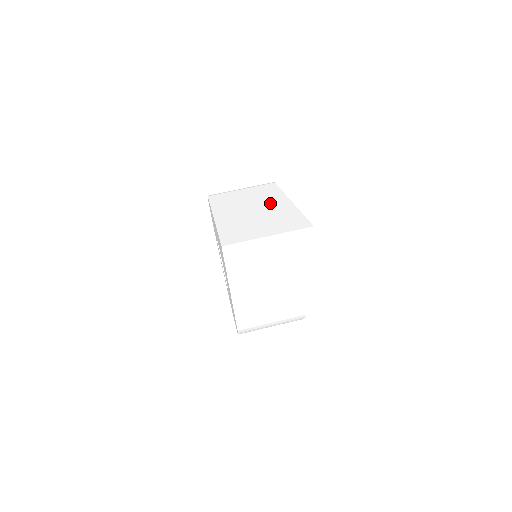
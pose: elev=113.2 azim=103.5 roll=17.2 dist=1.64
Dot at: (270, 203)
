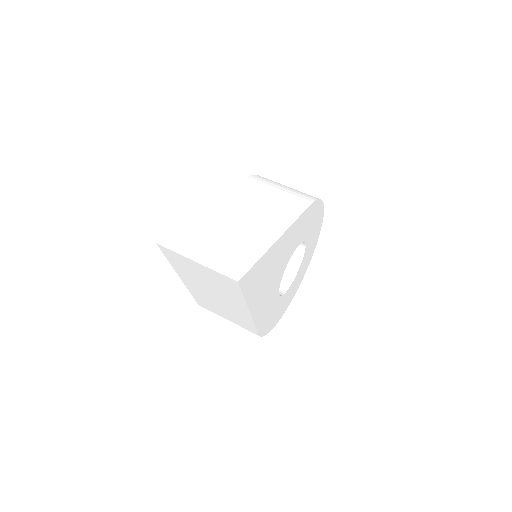
Dot at: (264, 225)
